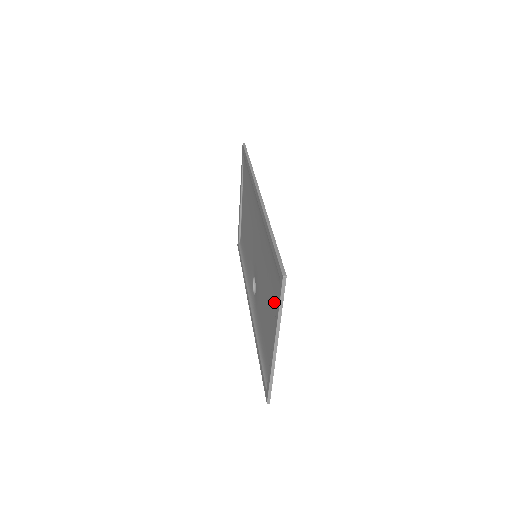
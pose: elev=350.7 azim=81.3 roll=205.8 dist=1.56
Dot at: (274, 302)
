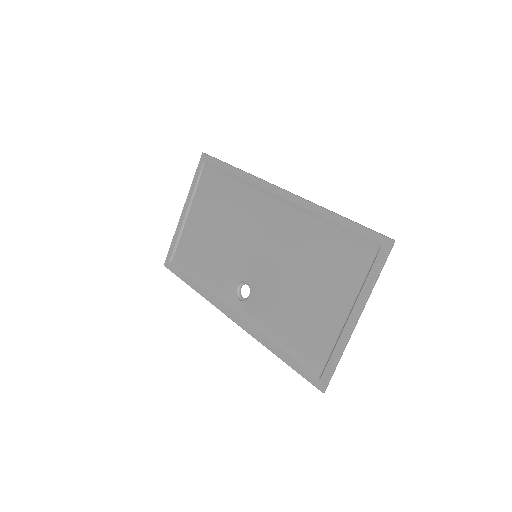
Dot at: (350, 277)
